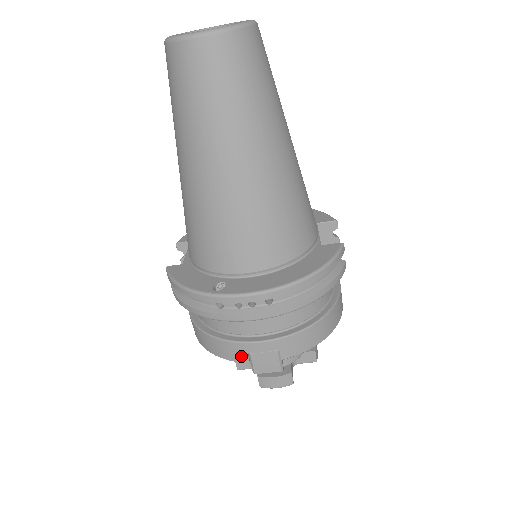
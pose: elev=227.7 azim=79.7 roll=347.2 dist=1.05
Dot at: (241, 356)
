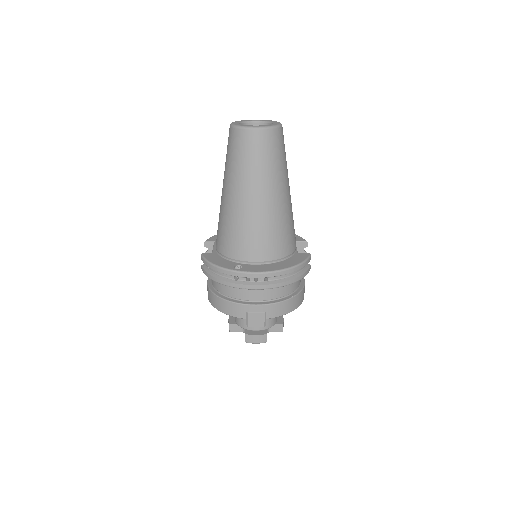
Dot at: (242, 314)
